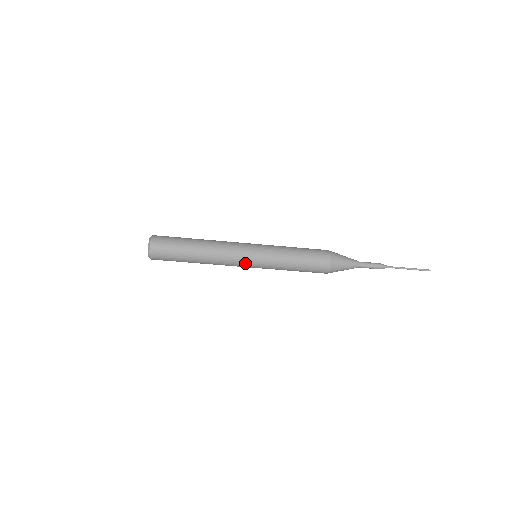
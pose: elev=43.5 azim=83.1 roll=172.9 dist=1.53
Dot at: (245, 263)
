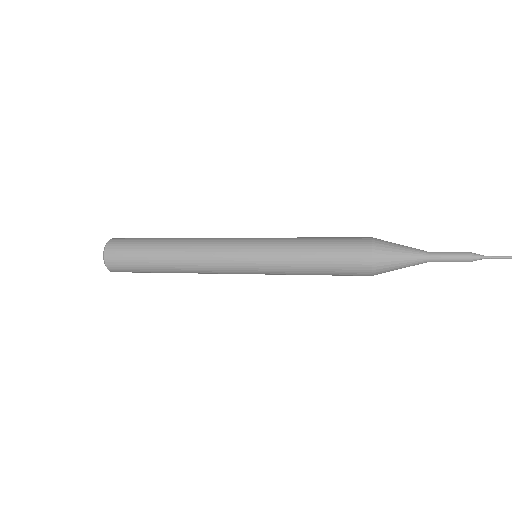
Dot at: (240, 273)
